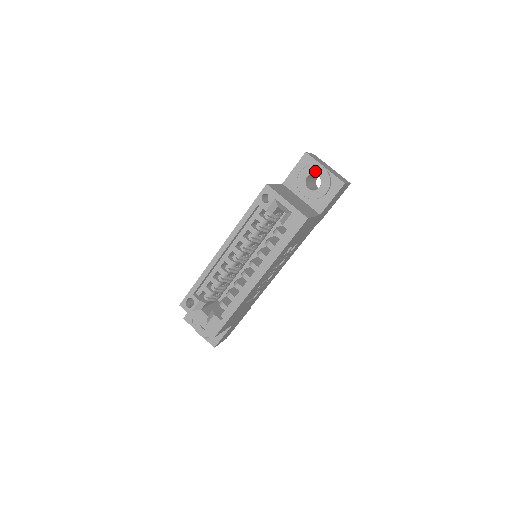
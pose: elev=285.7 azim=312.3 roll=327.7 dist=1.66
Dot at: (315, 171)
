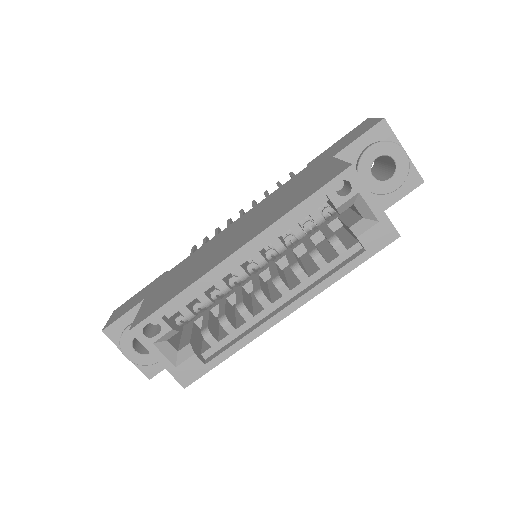
Dot at: (392, 153)
